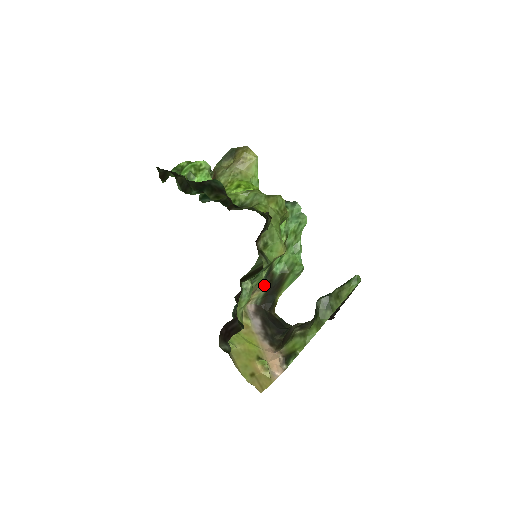
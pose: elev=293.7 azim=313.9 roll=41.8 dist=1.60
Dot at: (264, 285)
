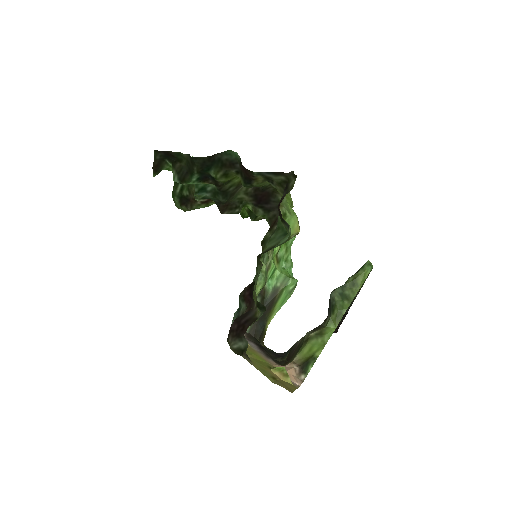
Dot at: occluded
